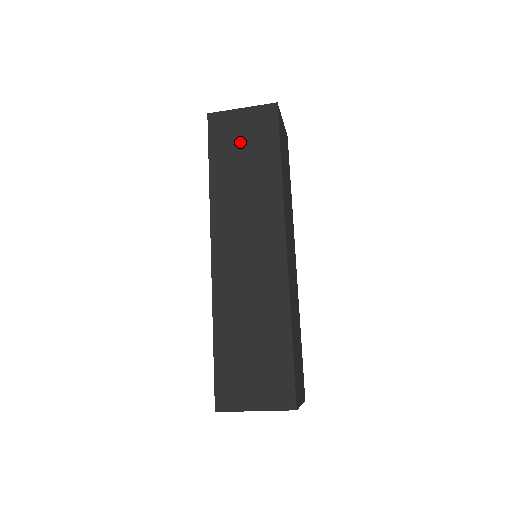
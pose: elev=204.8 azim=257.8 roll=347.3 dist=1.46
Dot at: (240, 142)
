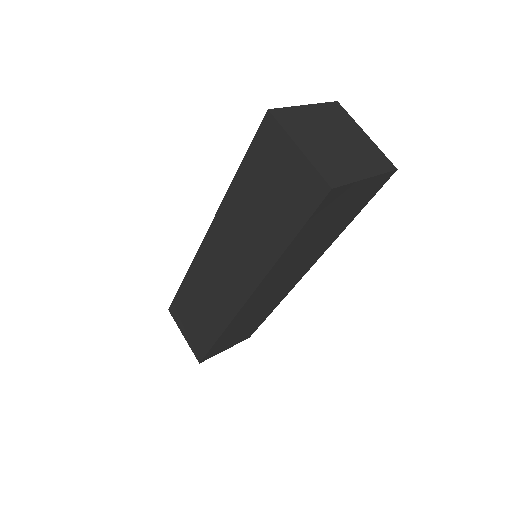
Dot at: (336, 214)
